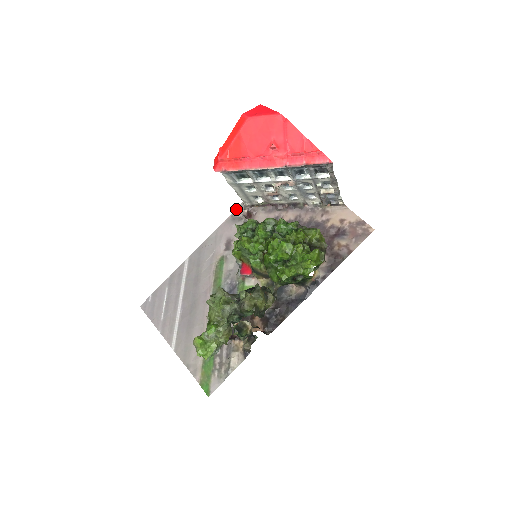
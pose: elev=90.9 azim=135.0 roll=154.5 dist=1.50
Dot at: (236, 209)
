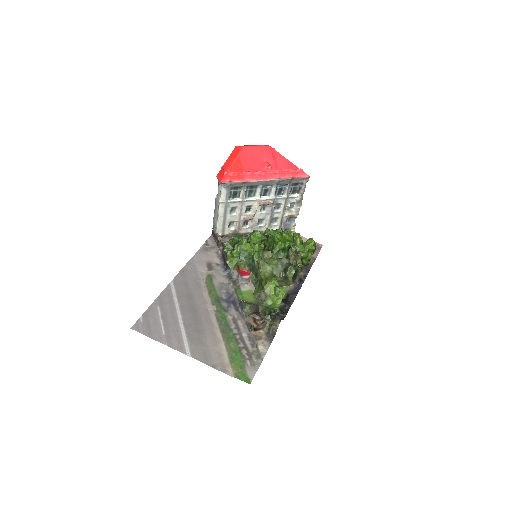
Dot at: (205, 242)
